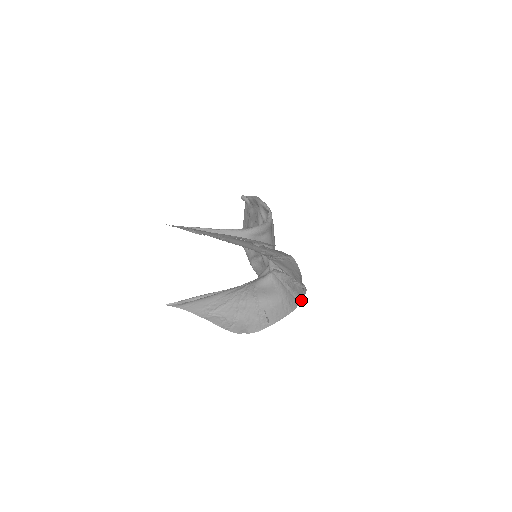
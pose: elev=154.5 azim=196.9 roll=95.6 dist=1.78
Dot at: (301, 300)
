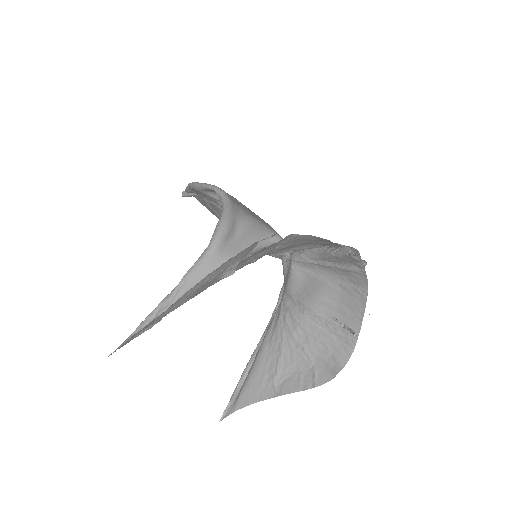
Dot at: (363, 268)
